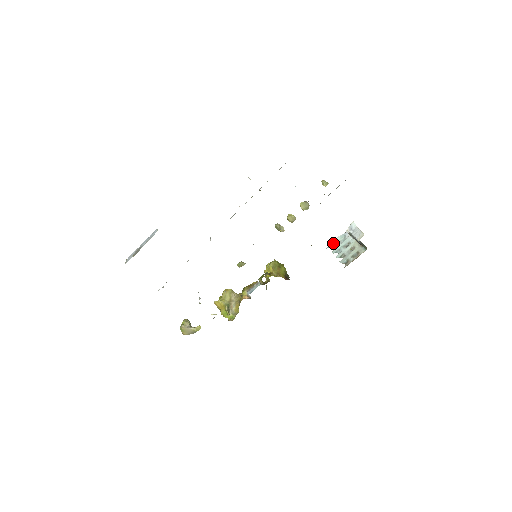
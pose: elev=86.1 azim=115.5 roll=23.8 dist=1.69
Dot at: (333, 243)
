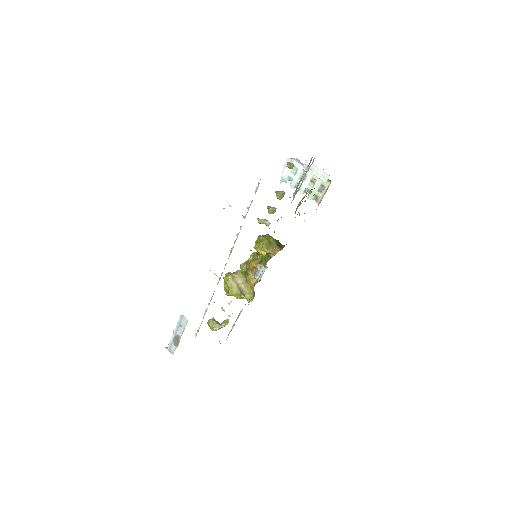
Dot at: (285, 176)
